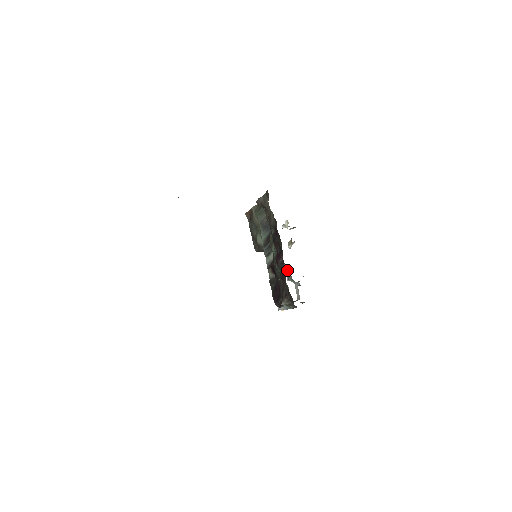
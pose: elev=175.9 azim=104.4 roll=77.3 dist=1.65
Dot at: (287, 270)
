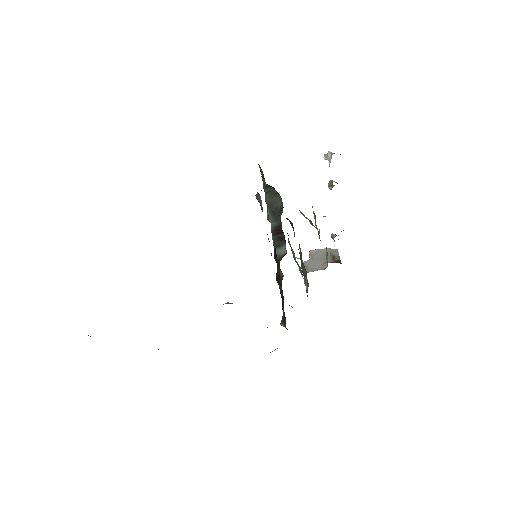
Dot at: occluded
